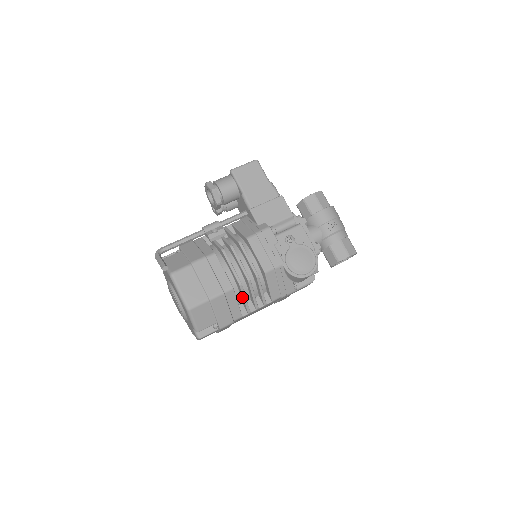
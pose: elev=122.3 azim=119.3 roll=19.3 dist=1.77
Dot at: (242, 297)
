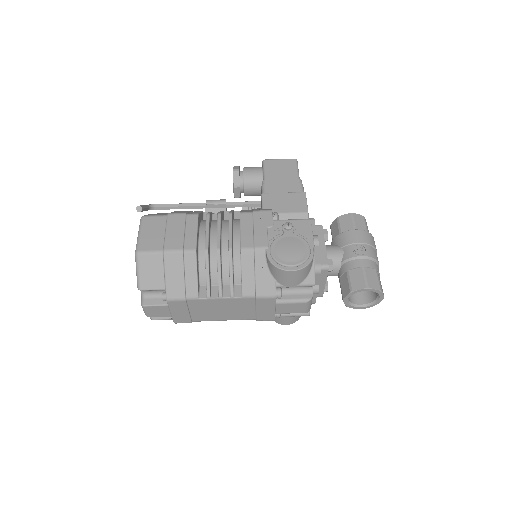
Dot at: (206, 271)
